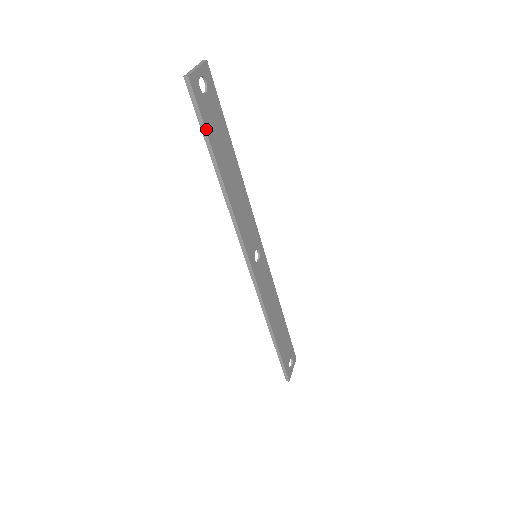
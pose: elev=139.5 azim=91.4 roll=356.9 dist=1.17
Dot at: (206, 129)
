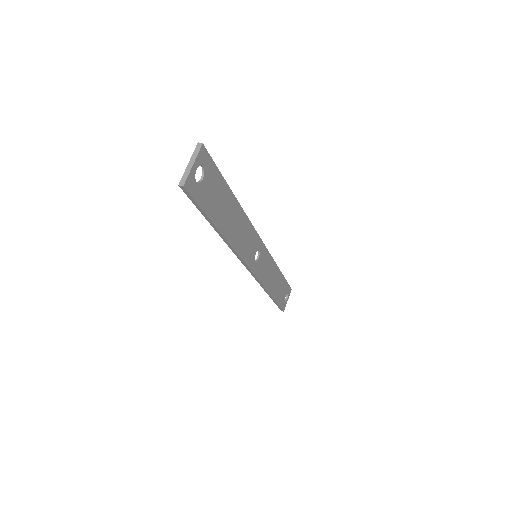
Dot at: (204, 211)
